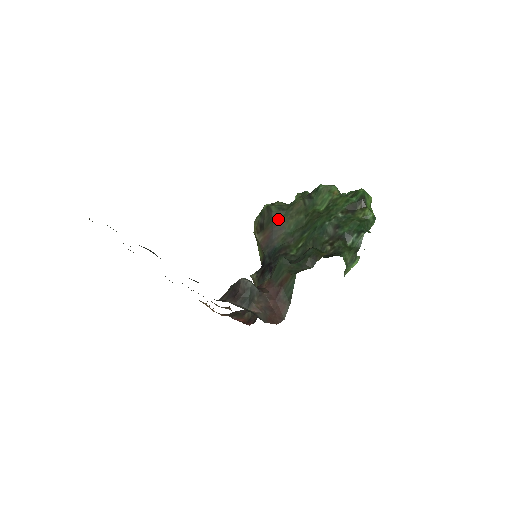
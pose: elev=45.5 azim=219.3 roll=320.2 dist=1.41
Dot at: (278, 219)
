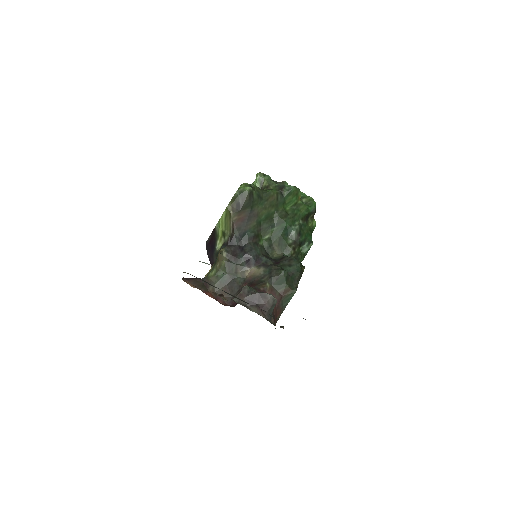
Dot at: (255, 206)
